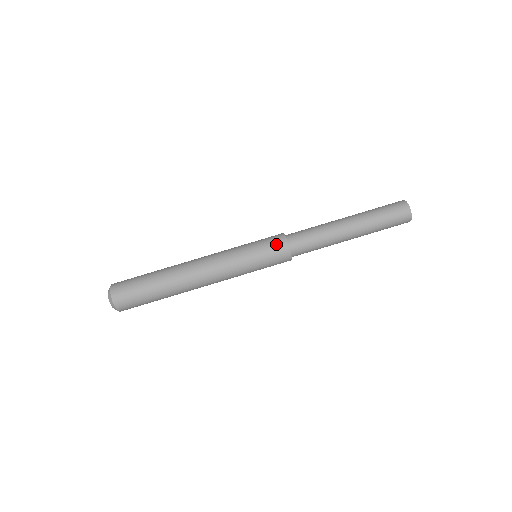
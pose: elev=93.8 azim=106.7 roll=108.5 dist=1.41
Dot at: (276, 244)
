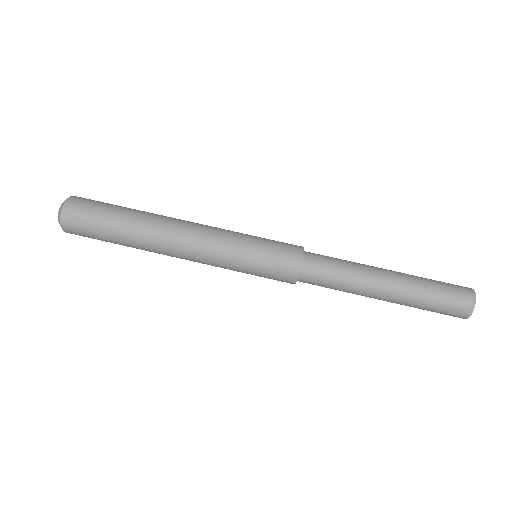
Dot at: (289, 244)
